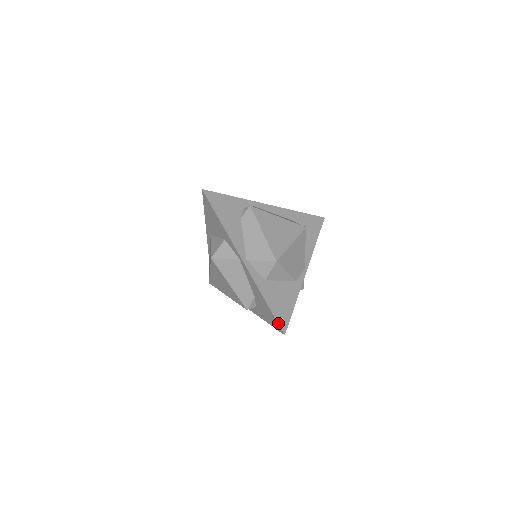
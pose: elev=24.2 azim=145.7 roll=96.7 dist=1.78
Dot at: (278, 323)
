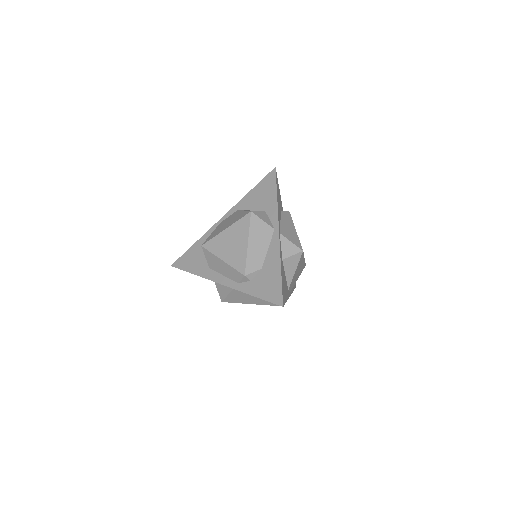
Dot at: (282, 294)
